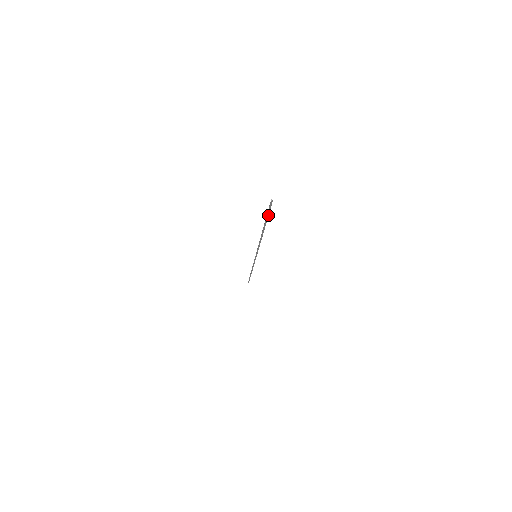
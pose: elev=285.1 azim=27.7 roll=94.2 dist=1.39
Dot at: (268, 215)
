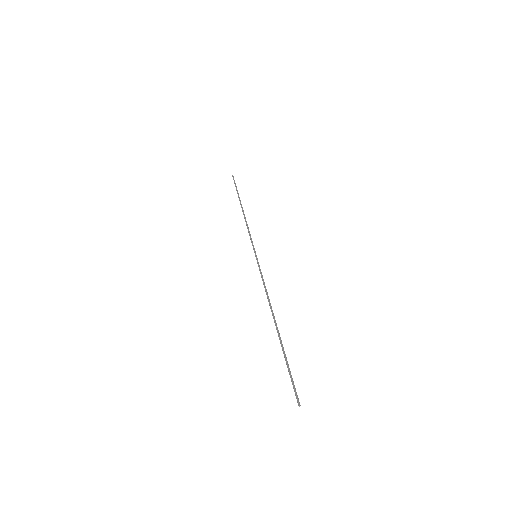
Dot at: (289, 370)
